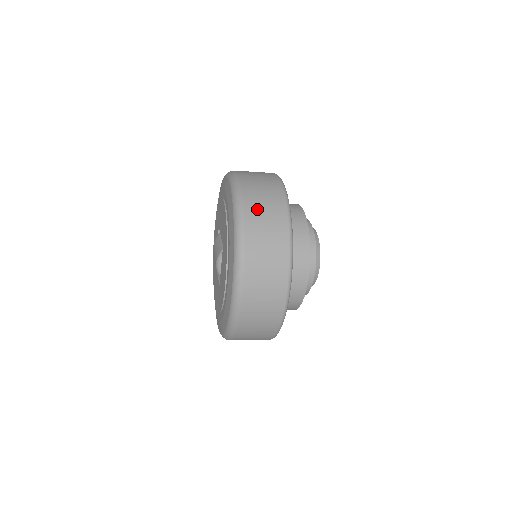
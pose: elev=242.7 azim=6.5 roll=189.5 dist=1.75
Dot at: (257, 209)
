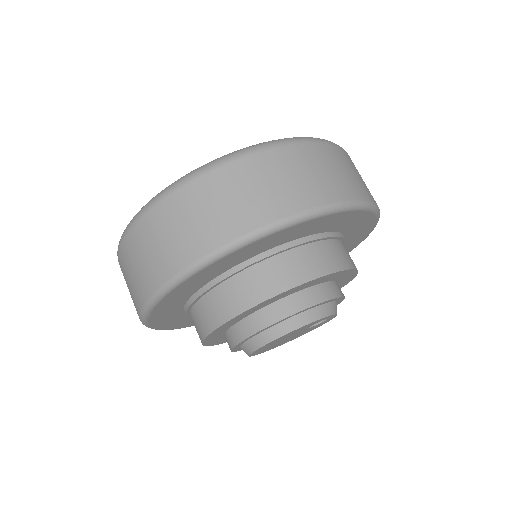
Dot at: (320, 160)
